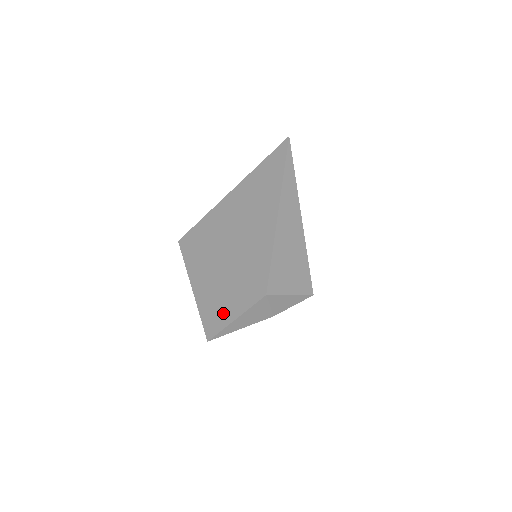
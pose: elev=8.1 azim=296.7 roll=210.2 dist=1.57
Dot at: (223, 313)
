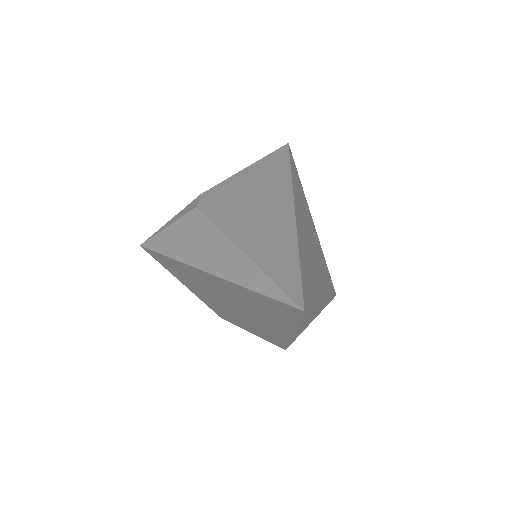
Dot at: (234, 322)
